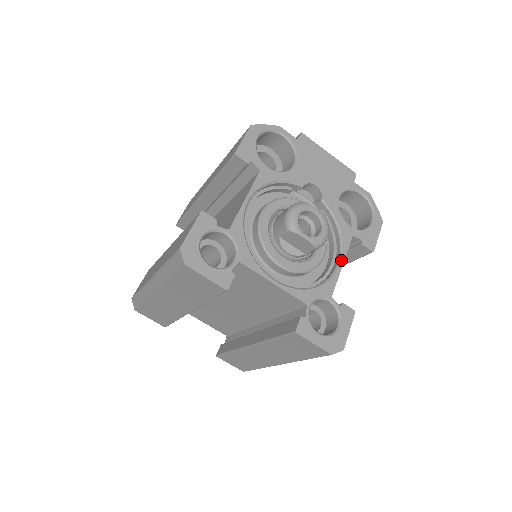
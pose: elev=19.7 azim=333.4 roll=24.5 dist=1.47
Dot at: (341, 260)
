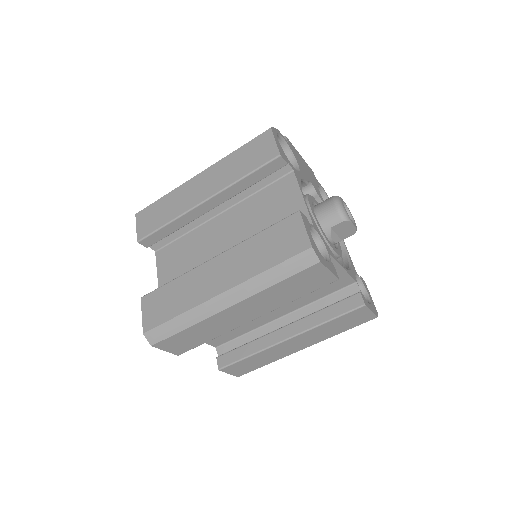
Dot at: (344, 243)
